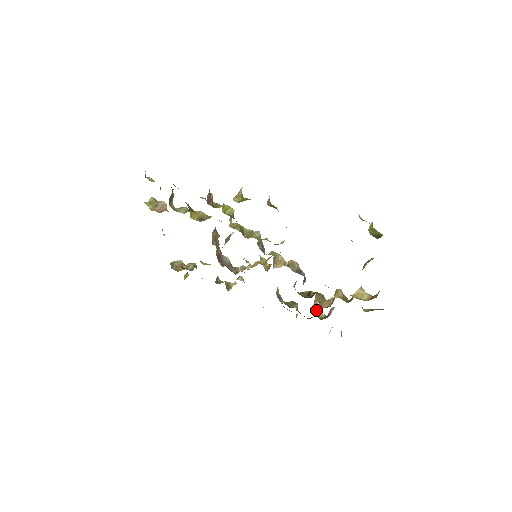
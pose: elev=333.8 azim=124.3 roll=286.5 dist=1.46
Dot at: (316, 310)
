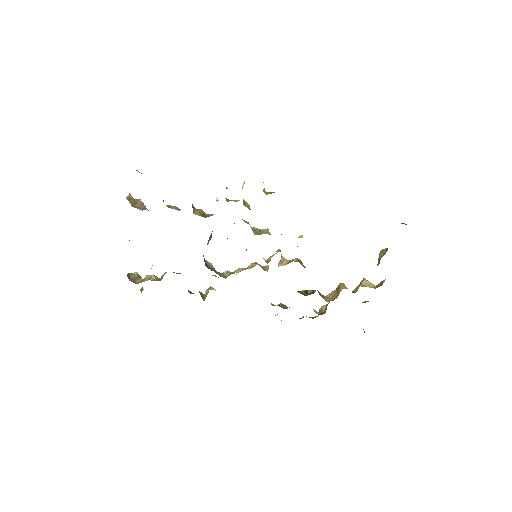
Dot at: occluded
